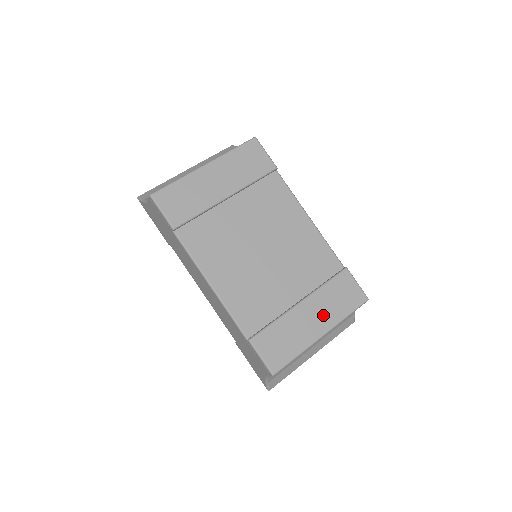
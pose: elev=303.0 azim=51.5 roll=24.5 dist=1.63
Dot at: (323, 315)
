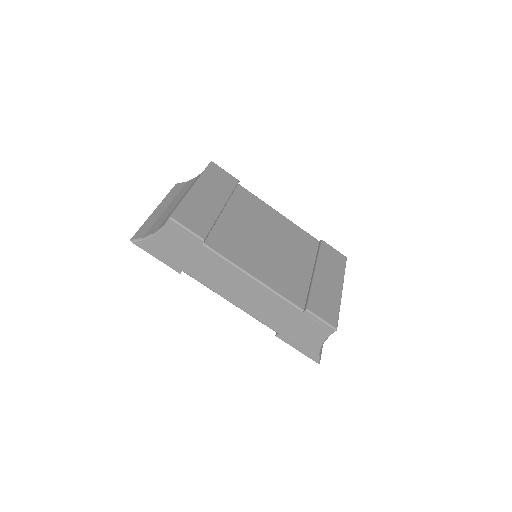
Dot at: (333, 276)
